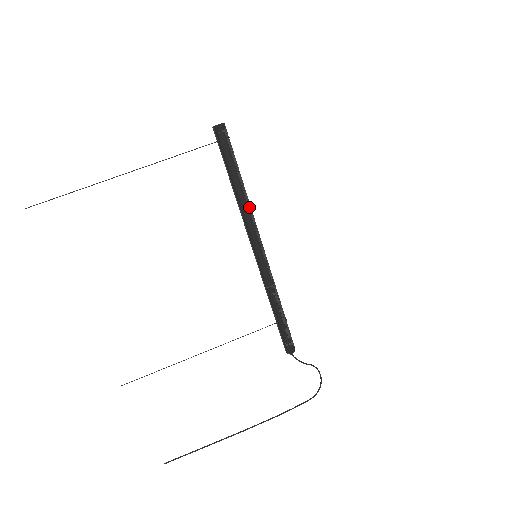
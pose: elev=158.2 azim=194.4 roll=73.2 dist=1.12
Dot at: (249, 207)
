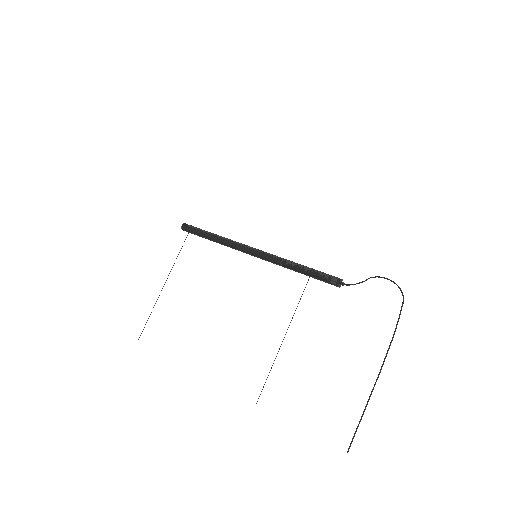
Dot at: (226, 239)
